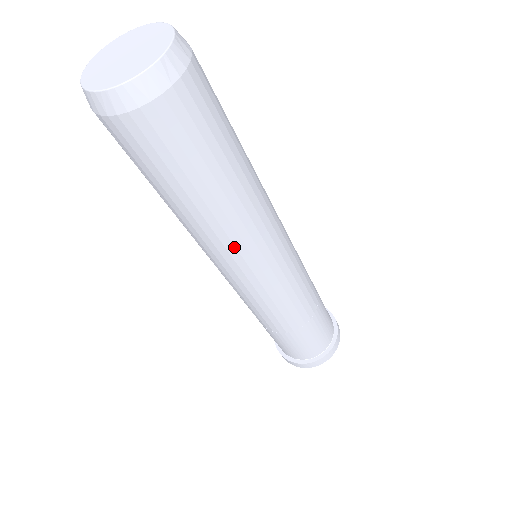
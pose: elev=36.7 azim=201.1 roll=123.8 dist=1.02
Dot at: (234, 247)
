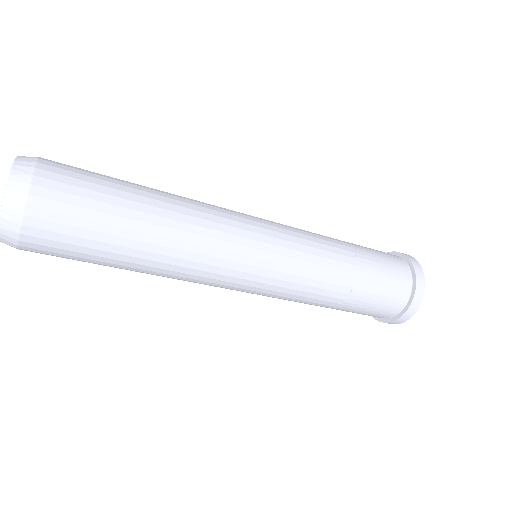
Dot at: (208, 248)
